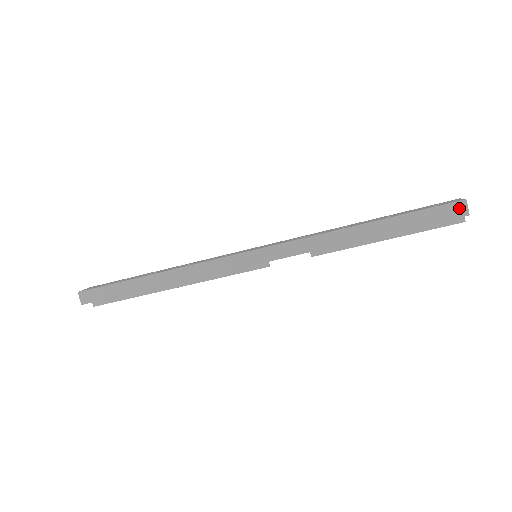
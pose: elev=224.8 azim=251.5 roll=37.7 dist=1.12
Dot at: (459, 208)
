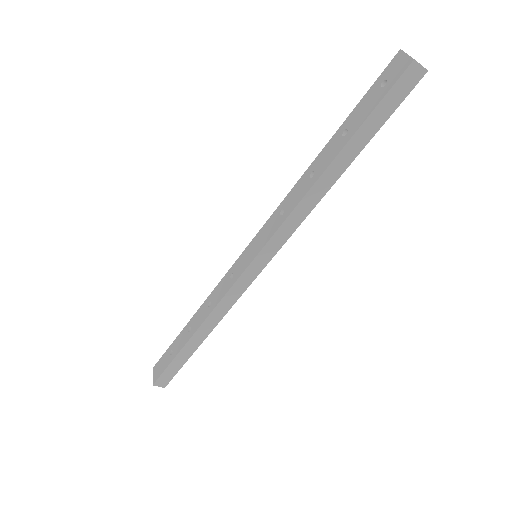
Dot at: (412, 74)
